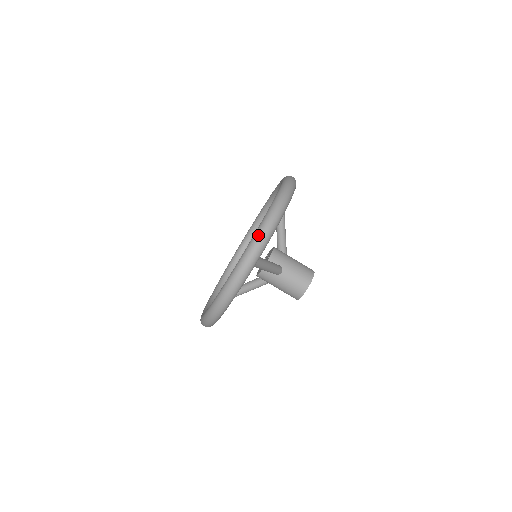
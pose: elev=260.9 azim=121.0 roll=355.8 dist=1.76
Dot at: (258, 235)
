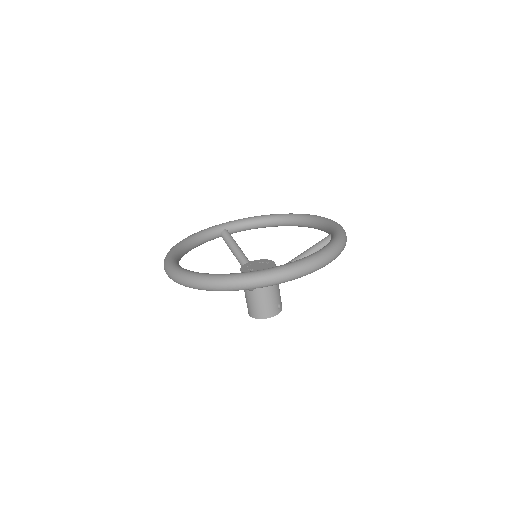
Dot at: (219, 281)
